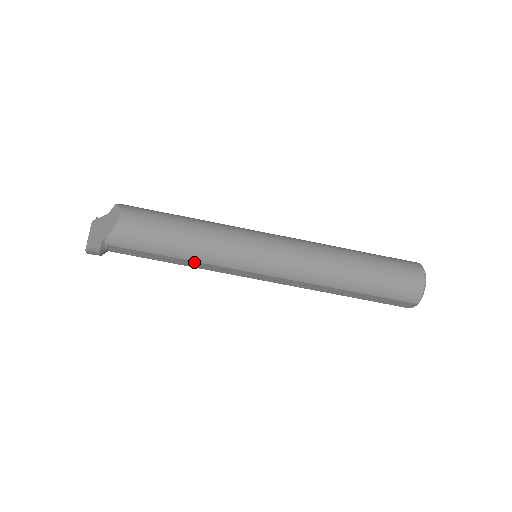
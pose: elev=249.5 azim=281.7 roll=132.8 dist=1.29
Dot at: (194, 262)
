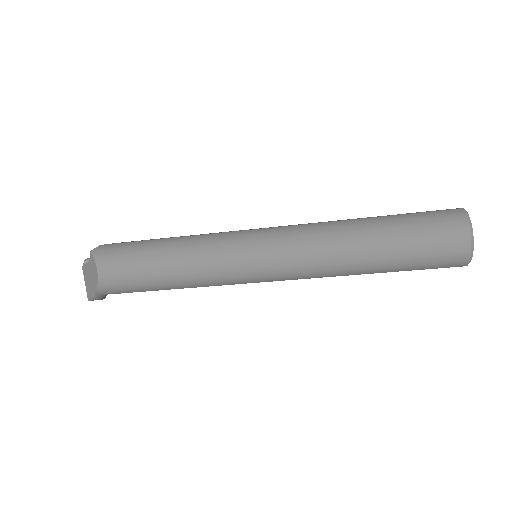
Dot at: (191, 287)
